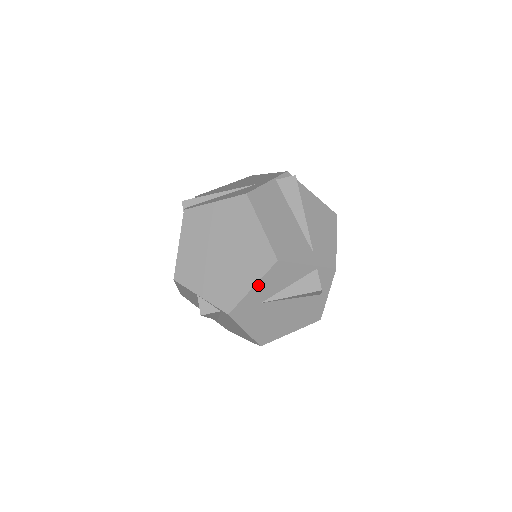
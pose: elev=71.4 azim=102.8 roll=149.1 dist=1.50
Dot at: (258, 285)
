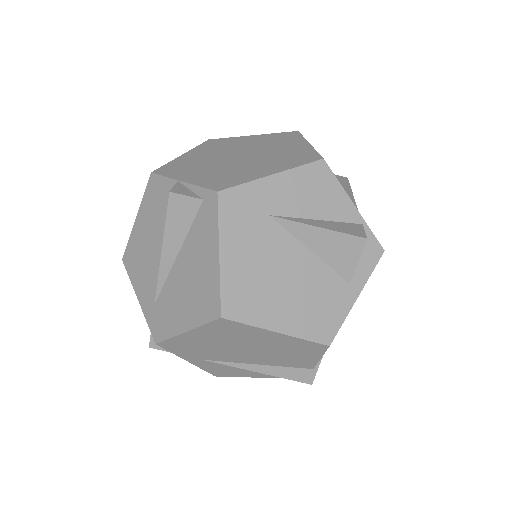
Dot at: (282, 177)
